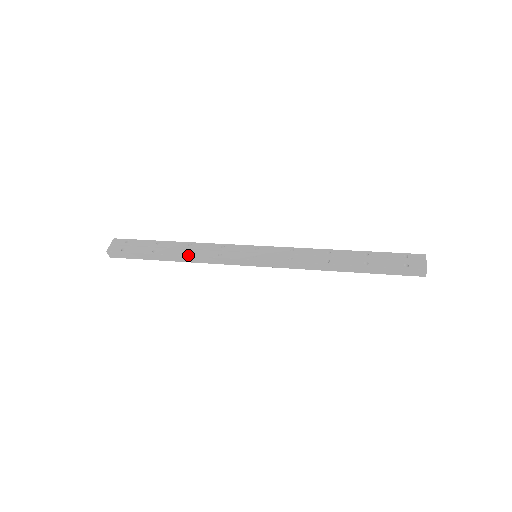
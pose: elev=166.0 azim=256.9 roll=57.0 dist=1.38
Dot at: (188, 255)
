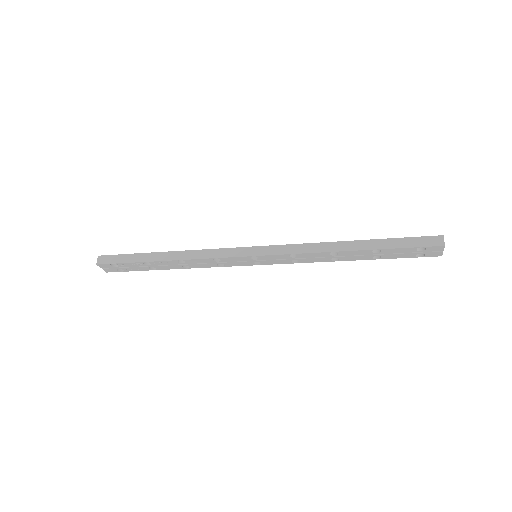
Dot at: (184, 251)
